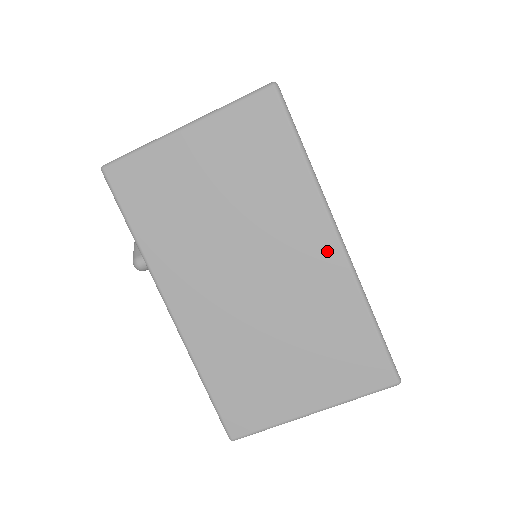
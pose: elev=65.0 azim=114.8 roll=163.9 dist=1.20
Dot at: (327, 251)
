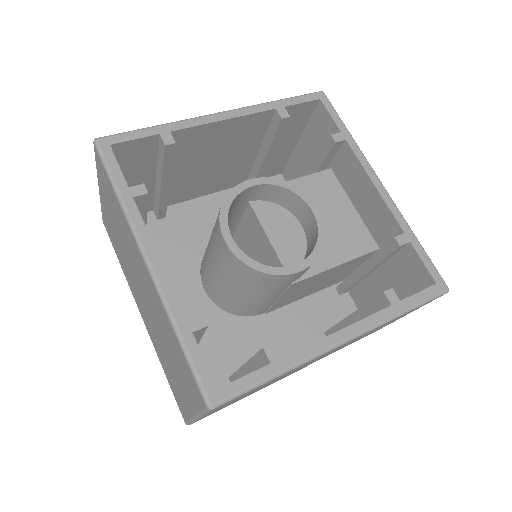
Dot at: occluded
